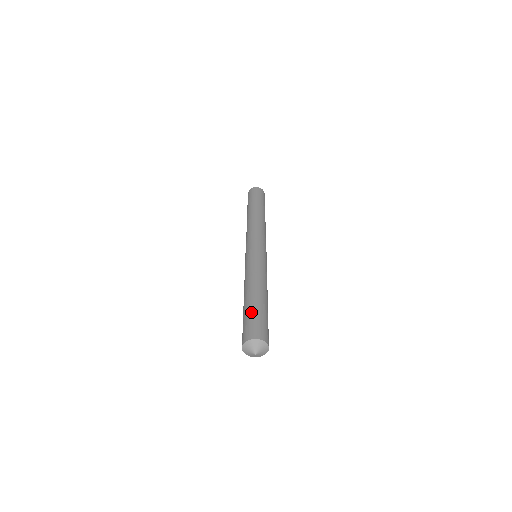
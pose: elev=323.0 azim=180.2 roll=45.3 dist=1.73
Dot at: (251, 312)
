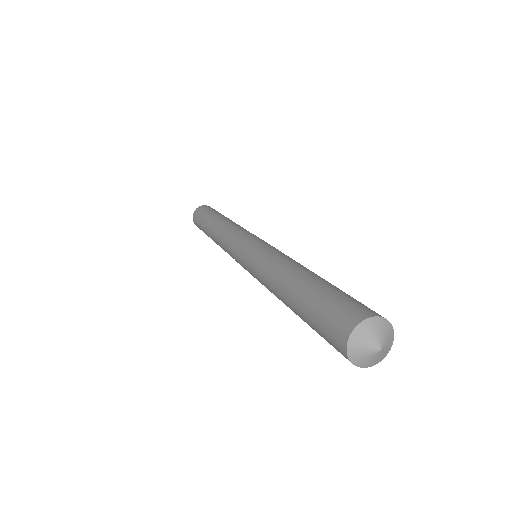
Dot at: (312, 303)
